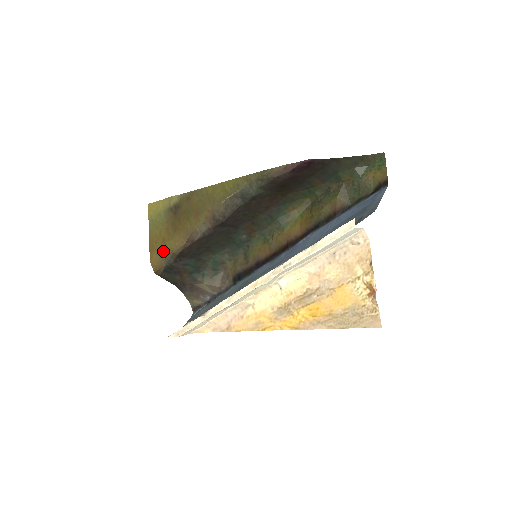
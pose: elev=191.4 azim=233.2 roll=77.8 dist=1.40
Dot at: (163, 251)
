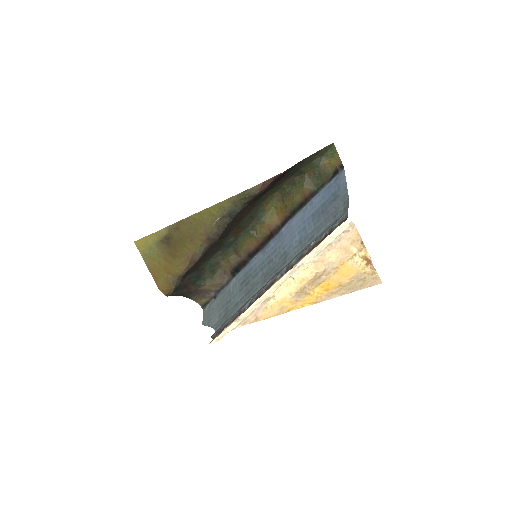
Dot at: (169, 277)
